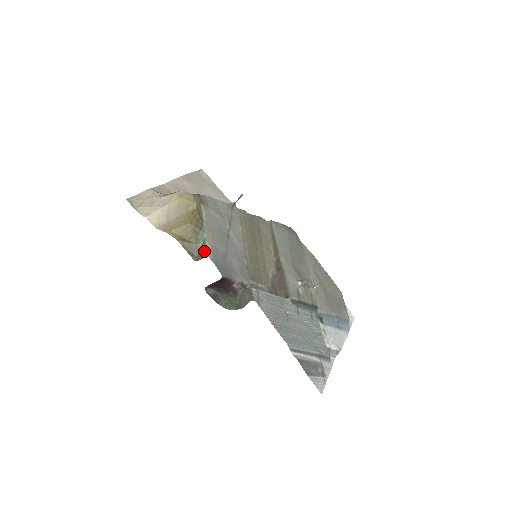
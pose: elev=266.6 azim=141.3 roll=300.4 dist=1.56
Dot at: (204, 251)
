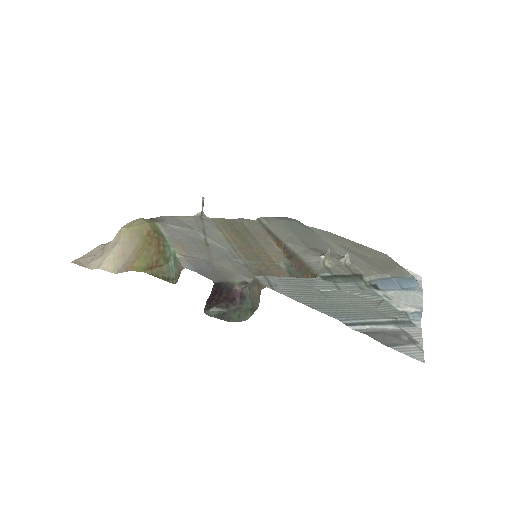
Dot at: (178, 266)
